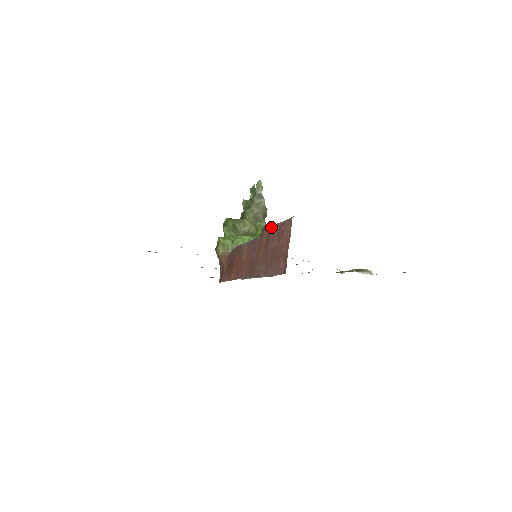
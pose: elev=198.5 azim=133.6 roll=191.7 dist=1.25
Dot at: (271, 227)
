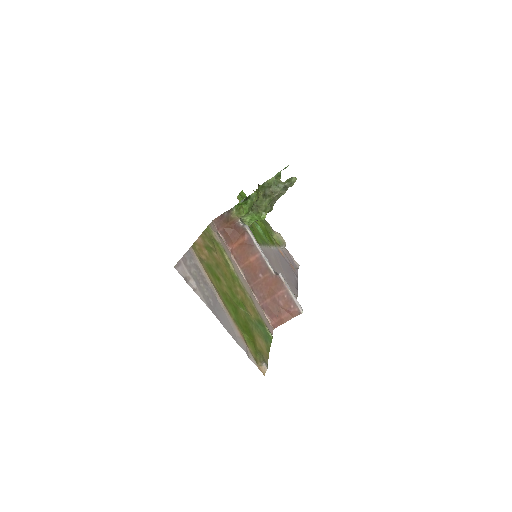
Dot at: (286, 287)
